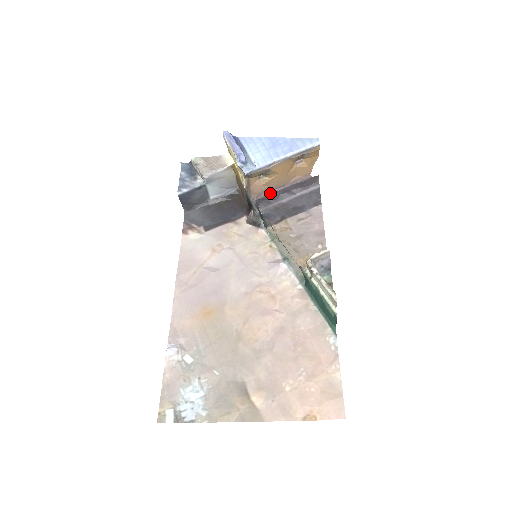
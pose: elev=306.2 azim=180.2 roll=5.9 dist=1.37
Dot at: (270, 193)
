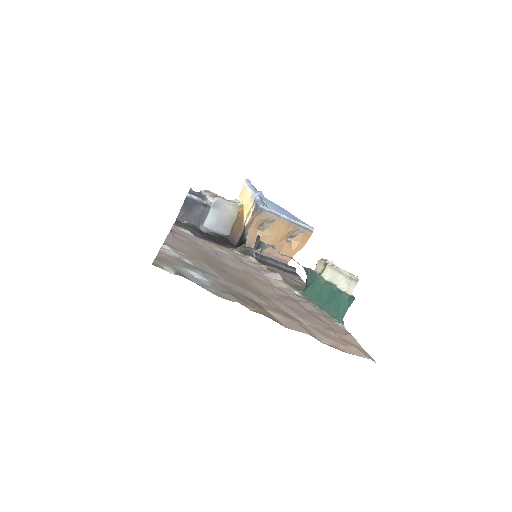
Dot at: (255, 252)
